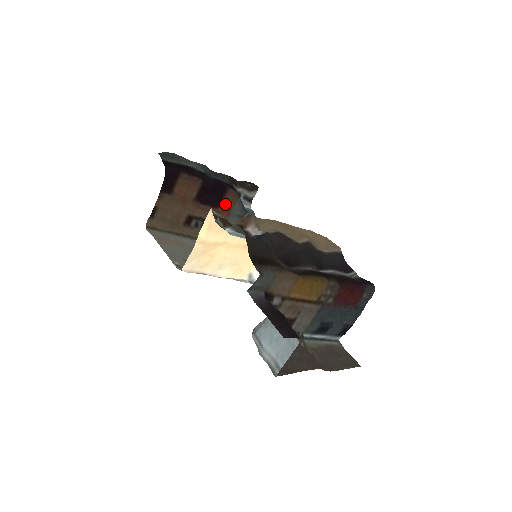
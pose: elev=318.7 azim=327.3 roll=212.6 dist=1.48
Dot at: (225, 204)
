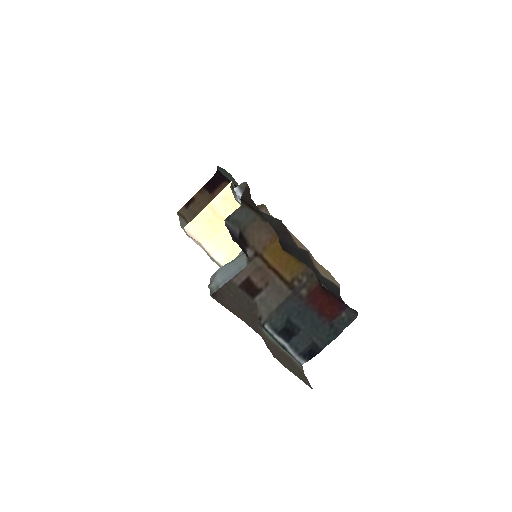
Dot at: occluded
